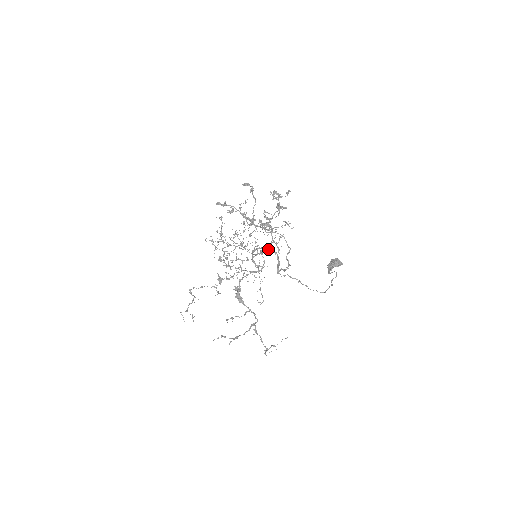
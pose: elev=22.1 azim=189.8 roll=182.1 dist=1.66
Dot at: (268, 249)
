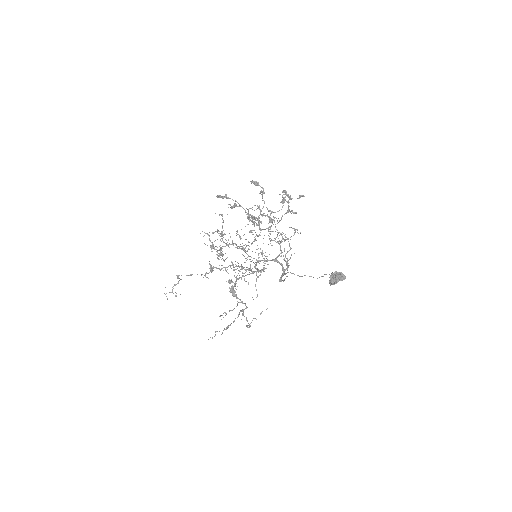
Dot at: (275, 261)
